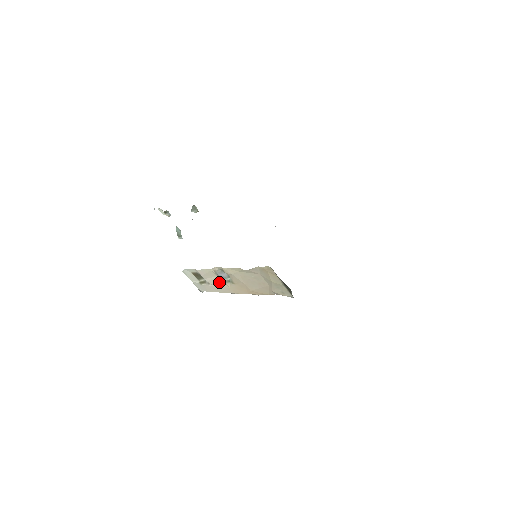
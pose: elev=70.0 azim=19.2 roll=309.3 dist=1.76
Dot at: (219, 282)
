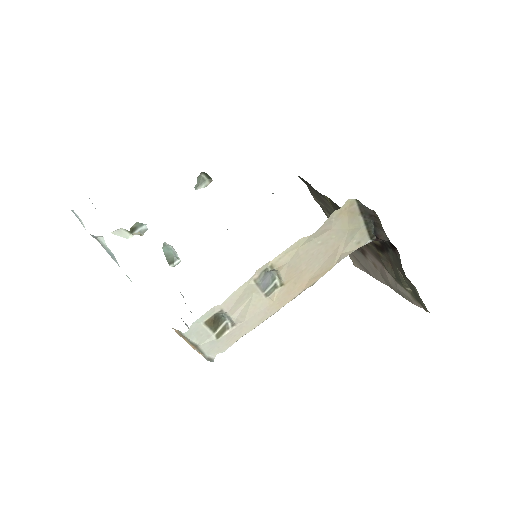
Dot at: (256, 304)
